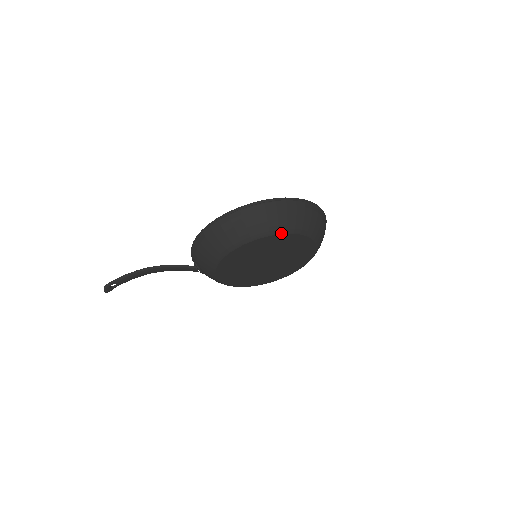
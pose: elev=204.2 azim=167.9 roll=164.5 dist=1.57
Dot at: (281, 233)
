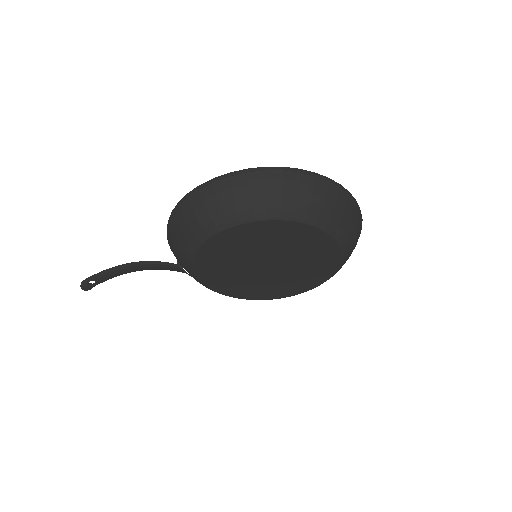
Dot at: (272, 219)
